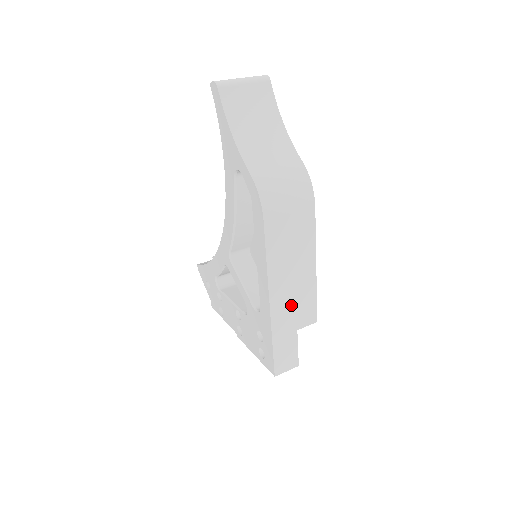
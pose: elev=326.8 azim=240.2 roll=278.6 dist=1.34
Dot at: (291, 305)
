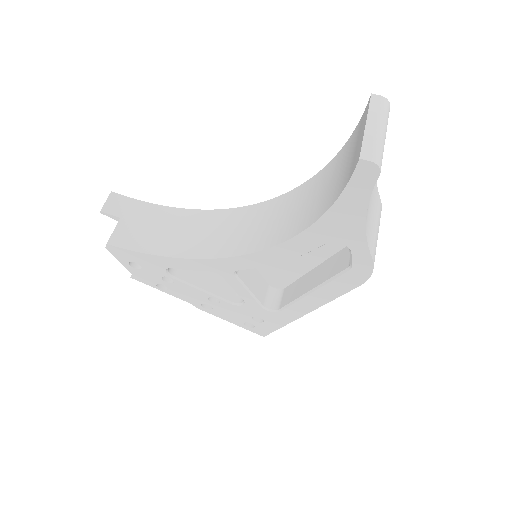
Dot at: occluded
